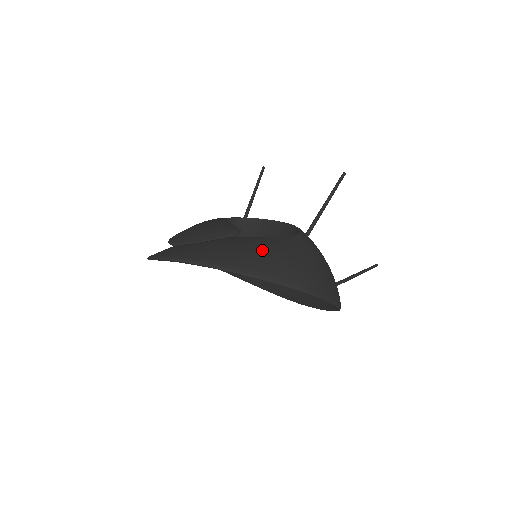
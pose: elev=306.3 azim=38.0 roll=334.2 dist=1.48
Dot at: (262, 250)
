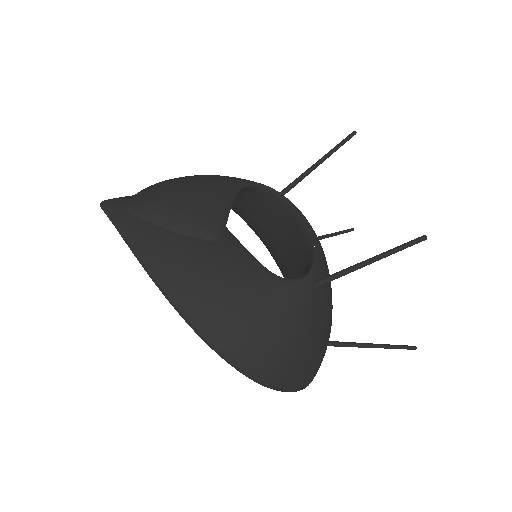
Dot at: (223, 285)
